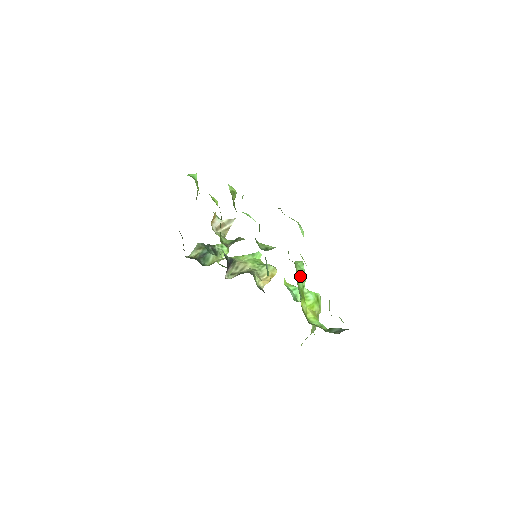
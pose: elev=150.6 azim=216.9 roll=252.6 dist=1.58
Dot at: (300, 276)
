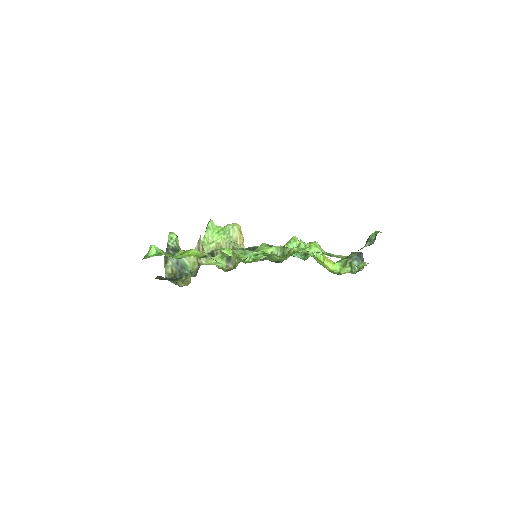
Dot at: (313, 255)
